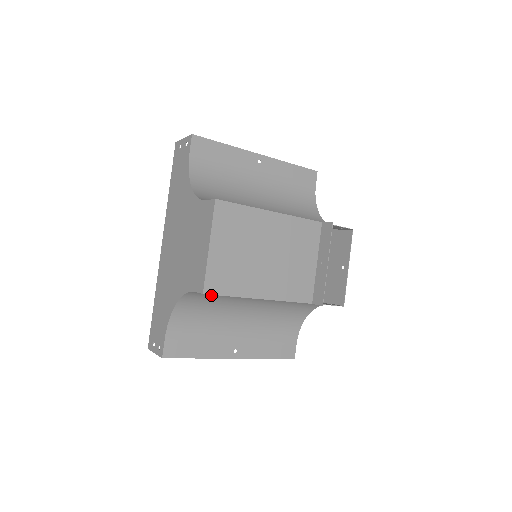
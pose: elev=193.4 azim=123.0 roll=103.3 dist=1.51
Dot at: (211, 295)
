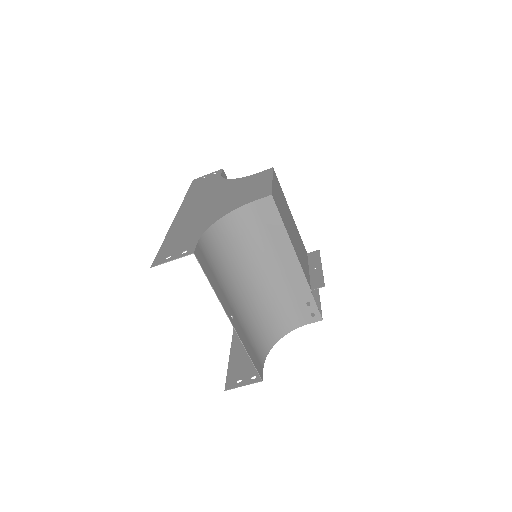
Dot at: (249, 229)
